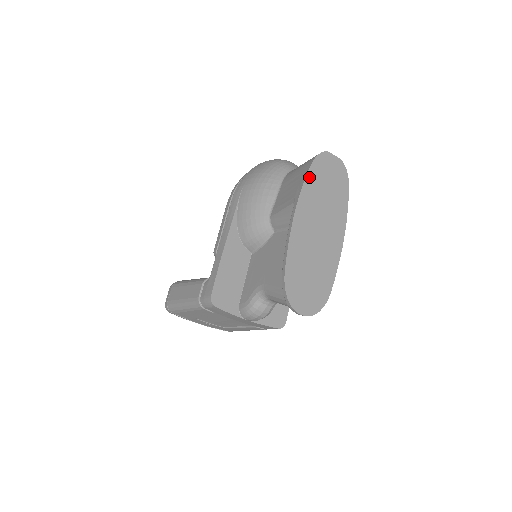
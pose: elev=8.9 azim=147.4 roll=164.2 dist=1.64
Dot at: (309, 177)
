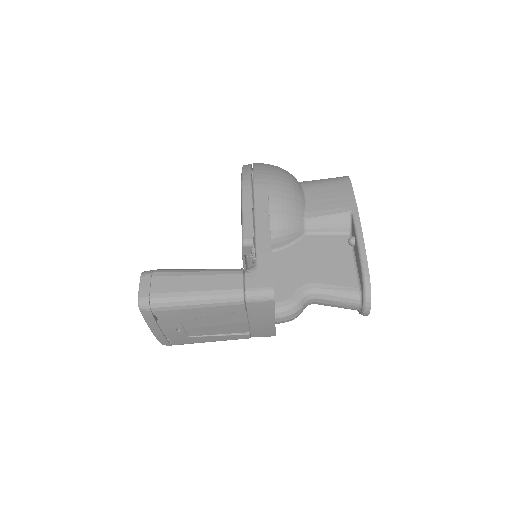
Dot at: (353, 193)
